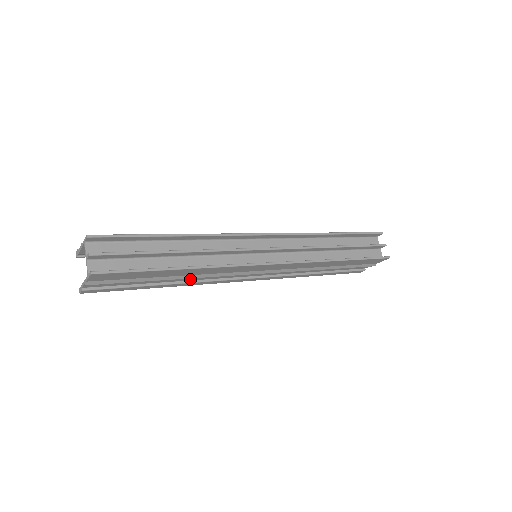
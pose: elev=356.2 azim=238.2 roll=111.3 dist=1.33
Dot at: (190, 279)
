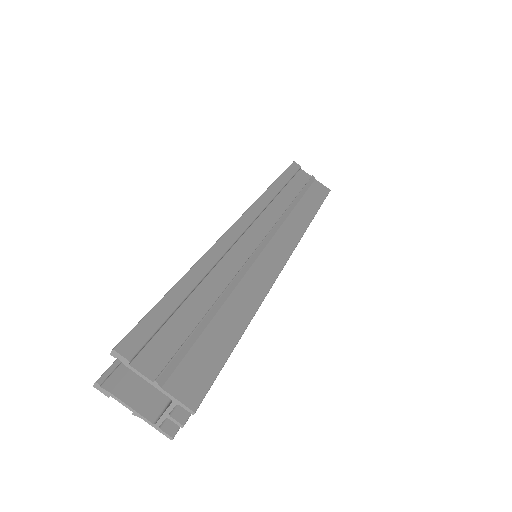
Dot at: occluded
